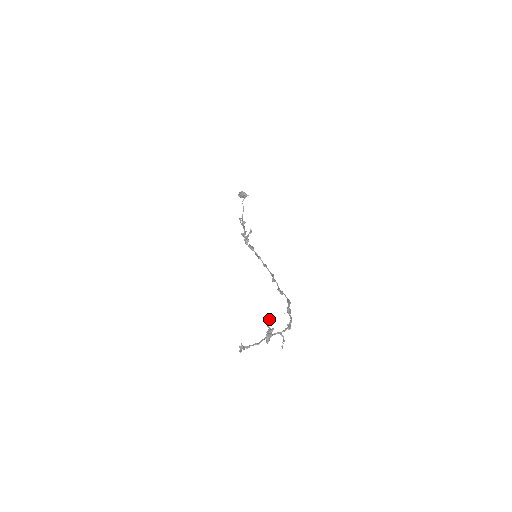
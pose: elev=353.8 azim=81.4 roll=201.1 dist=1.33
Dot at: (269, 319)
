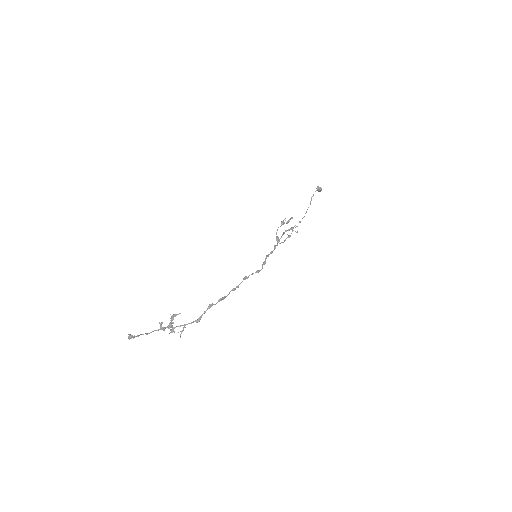
Dot at: (176, 315)
